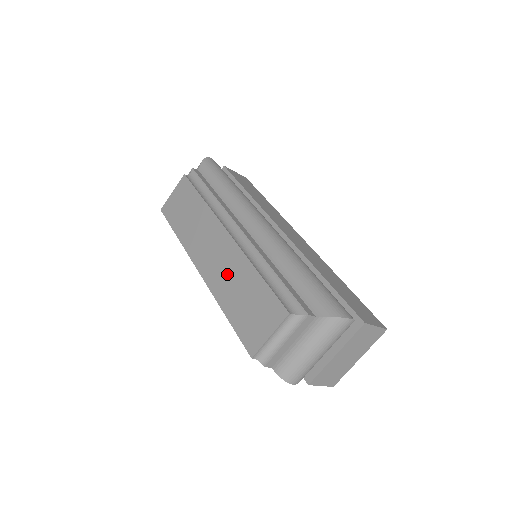
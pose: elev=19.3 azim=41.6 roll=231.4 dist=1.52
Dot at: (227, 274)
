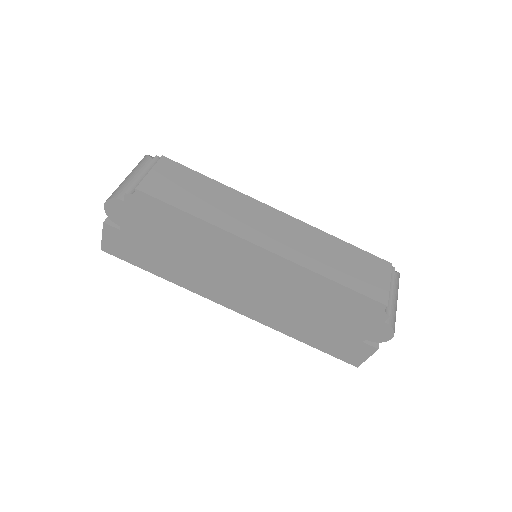
Dot at: (307, 245)
